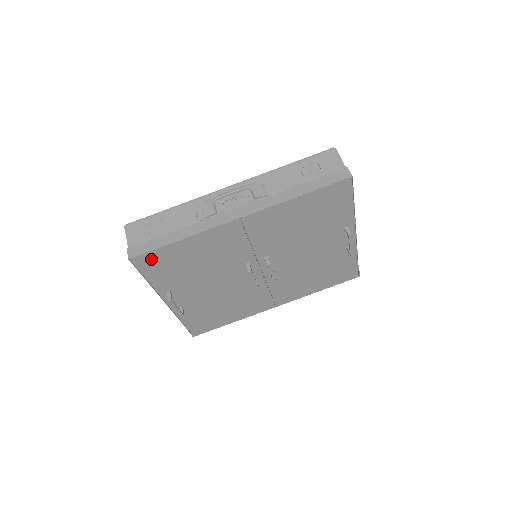
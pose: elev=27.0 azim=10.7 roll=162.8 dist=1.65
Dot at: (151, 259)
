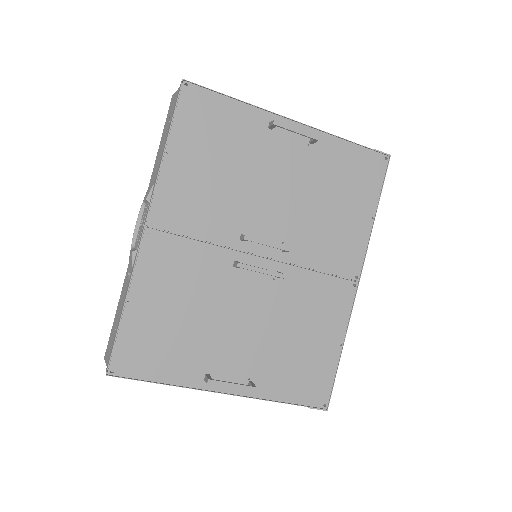
Dot at: (128, 354)
